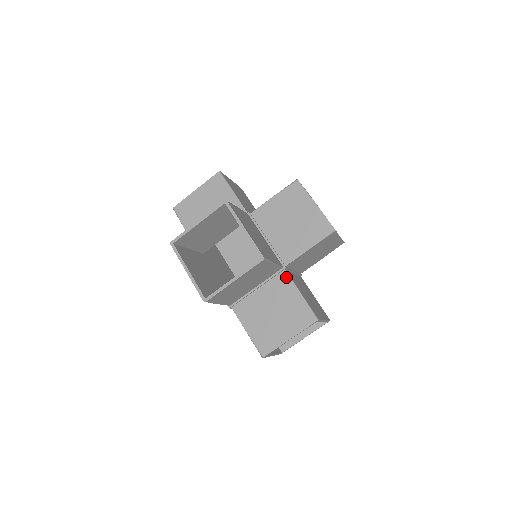
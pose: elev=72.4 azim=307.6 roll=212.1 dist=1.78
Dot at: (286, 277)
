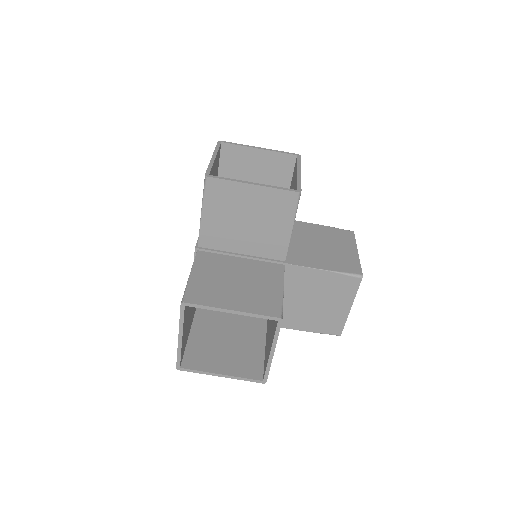
Dot at: (280, 270)
